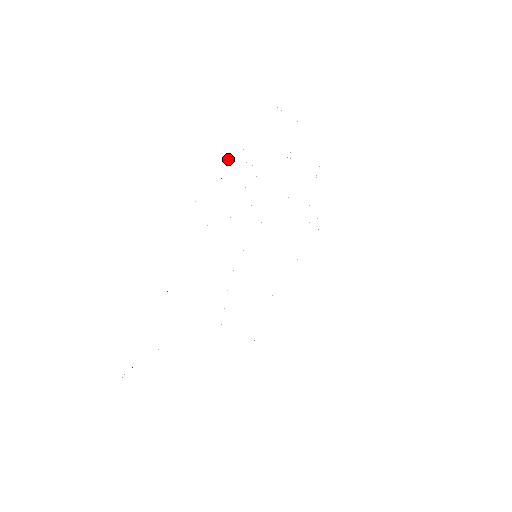
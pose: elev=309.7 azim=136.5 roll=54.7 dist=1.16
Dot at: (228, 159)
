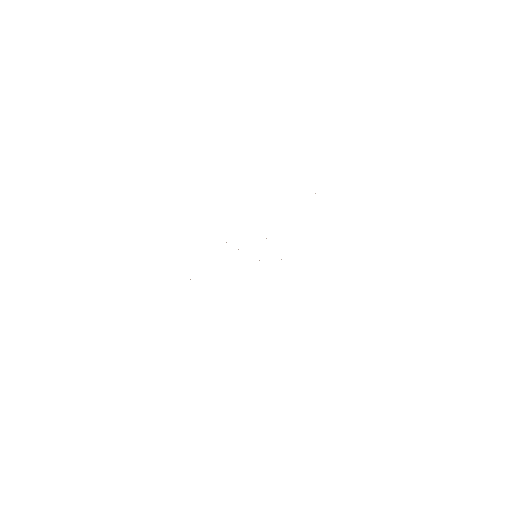
Dot at: occluded
